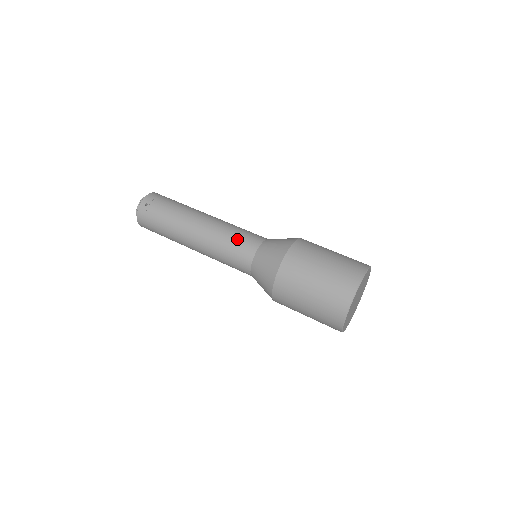
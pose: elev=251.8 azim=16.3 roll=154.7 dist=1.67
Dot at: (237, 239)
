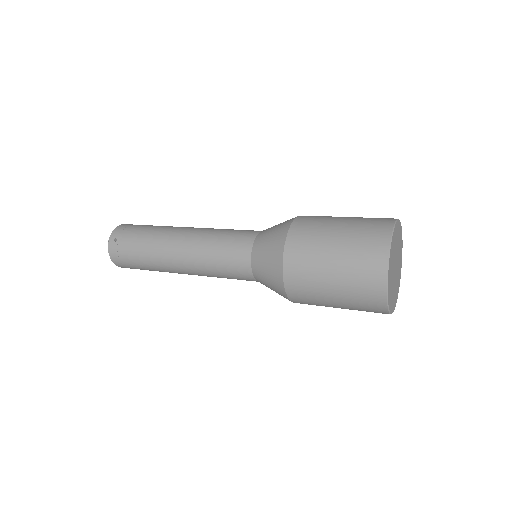
Dot at: (225, 243)
